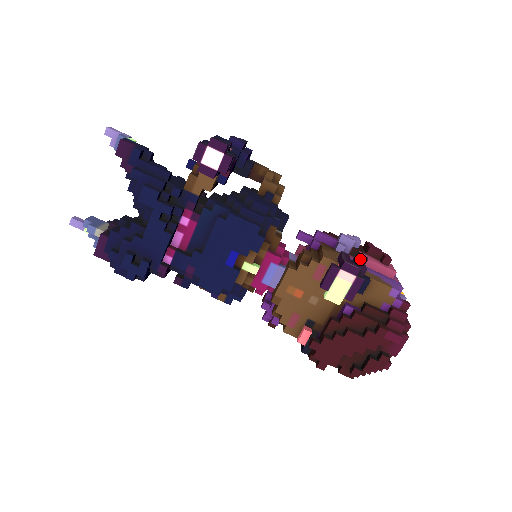
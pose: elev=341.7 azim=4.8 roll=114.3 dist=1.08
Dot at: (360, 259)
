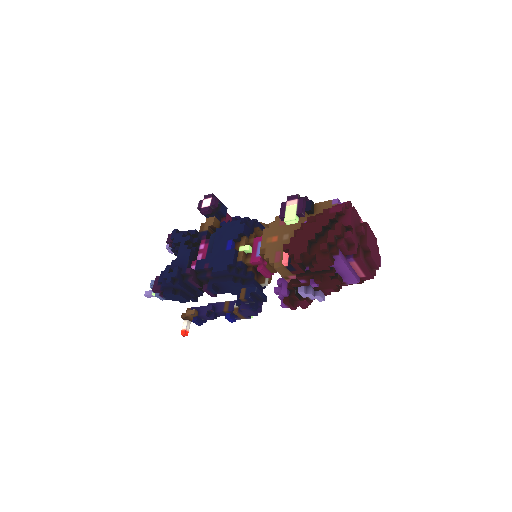
Dot at: occluded
